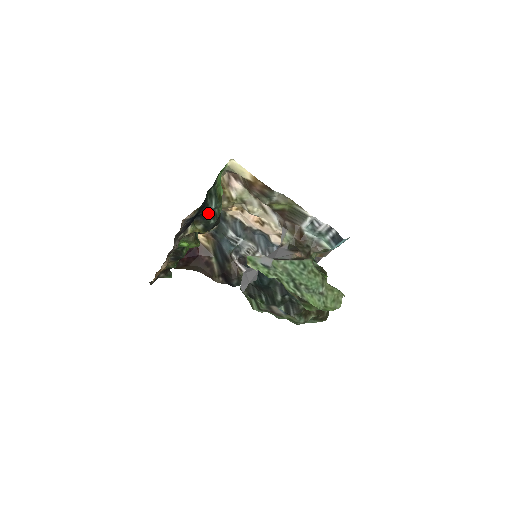
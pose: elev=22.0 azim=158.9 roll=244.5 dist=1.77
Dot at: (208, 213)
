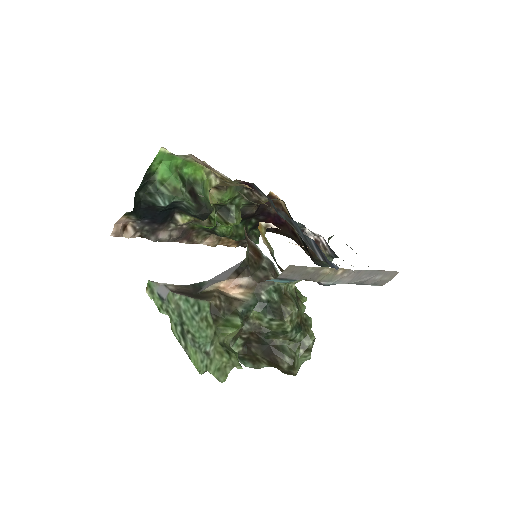
Dot at: (179, 206)
